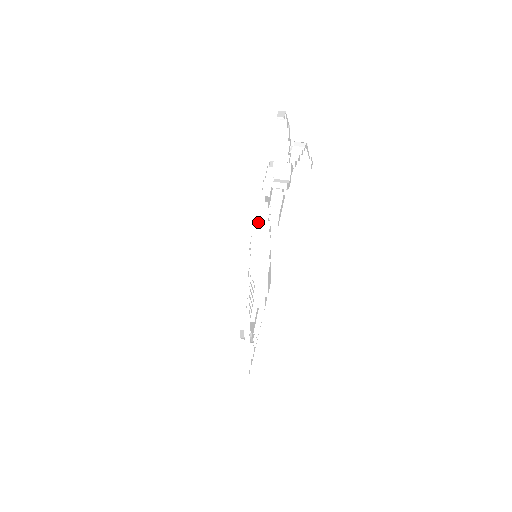
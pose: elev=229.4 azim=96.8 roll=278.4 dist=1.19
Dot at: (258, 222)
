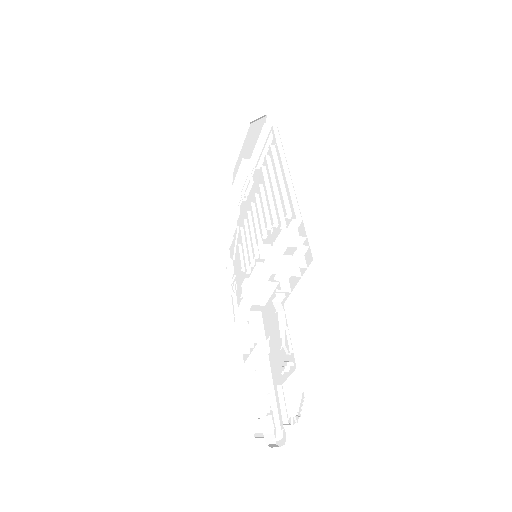
Dot at: (259, 300)
